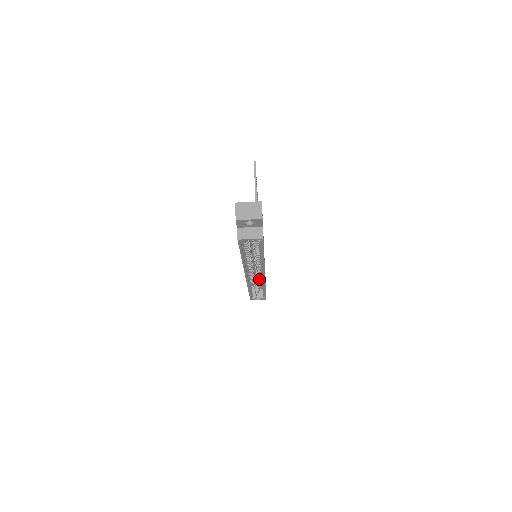
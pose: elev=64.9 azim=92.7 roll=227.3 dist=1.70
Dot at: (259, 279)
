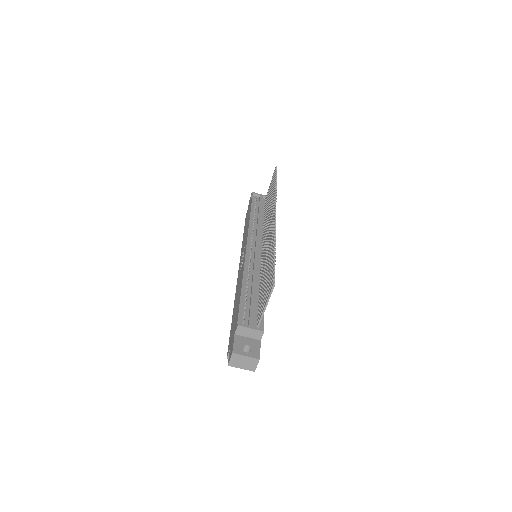
Dot at: occluded
